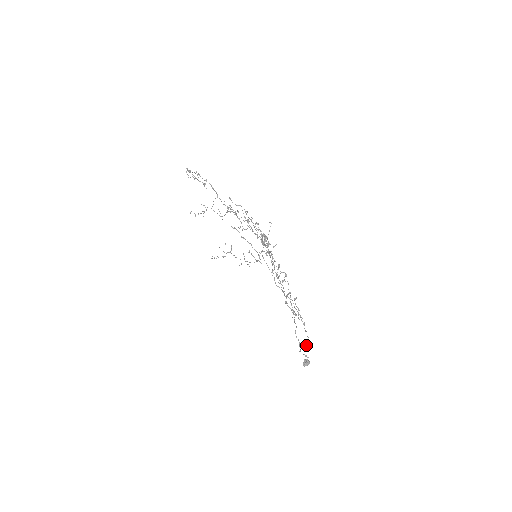
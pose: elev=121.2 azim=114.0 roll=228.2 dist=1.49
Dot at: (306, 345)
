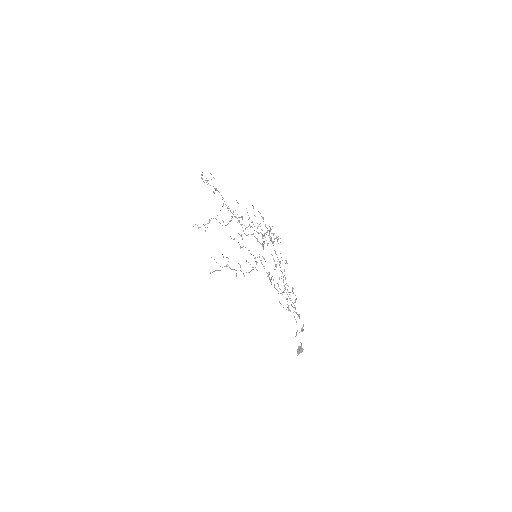
Dot at: (302, 328)
